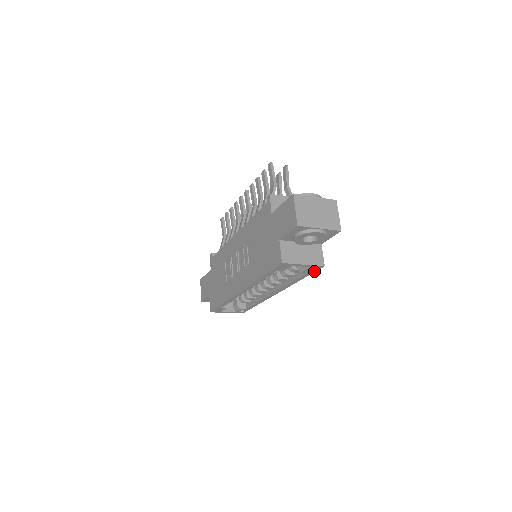
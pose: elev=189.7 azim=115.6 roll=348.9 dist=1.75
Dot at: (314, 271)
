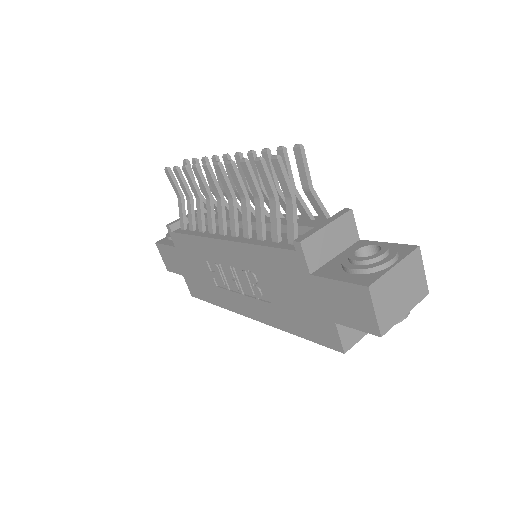
Dot at: occluded
